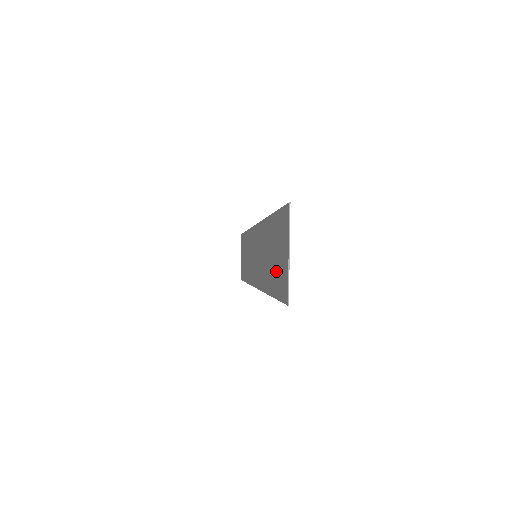
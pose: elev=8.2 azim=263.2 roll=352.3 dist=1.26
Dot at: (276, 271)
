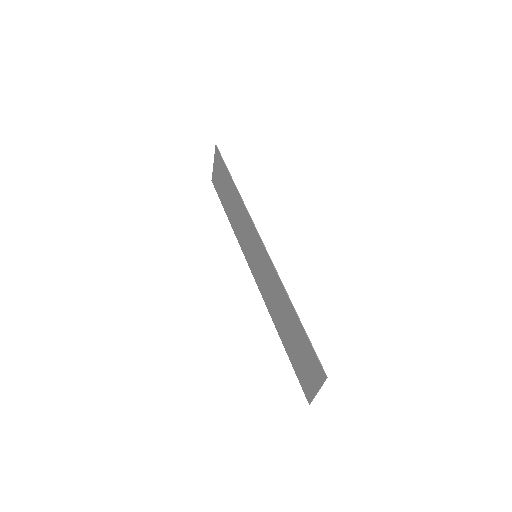
Dot at: (296, 357)
